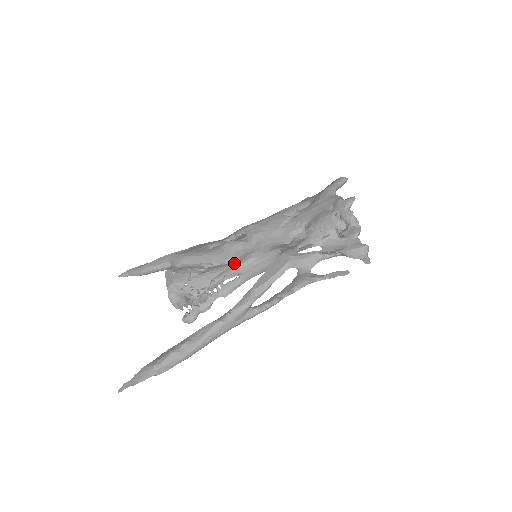
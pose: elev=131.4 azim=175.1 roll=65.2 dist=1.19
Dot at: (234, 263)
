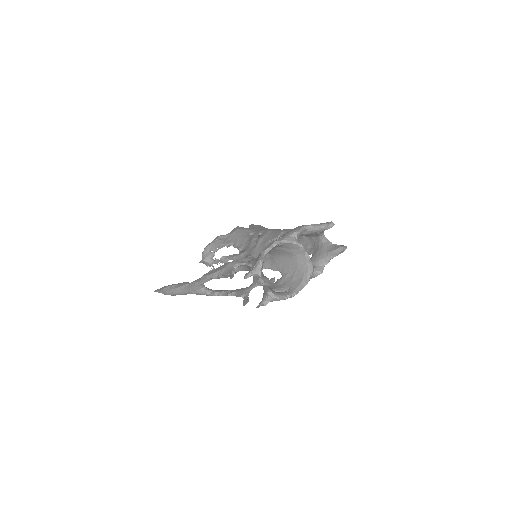
Dot at: occluded
